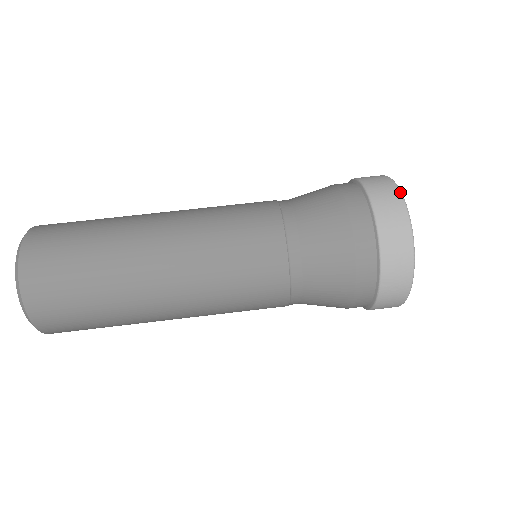
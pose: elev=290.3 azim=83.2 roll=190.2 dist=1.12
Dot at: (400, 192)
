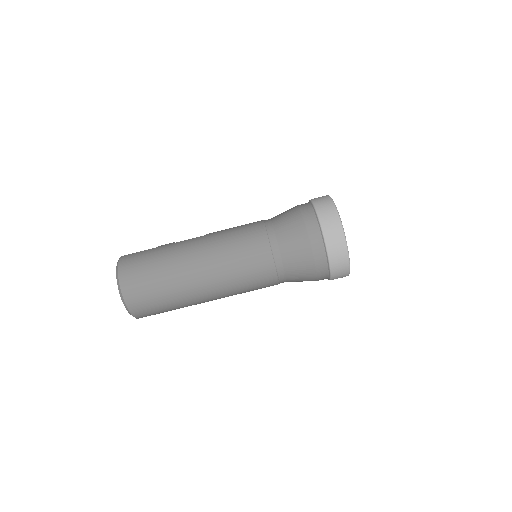
Dot at: (349, 266)
